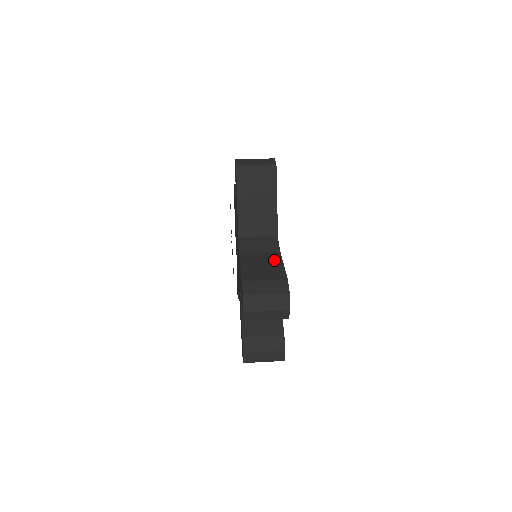
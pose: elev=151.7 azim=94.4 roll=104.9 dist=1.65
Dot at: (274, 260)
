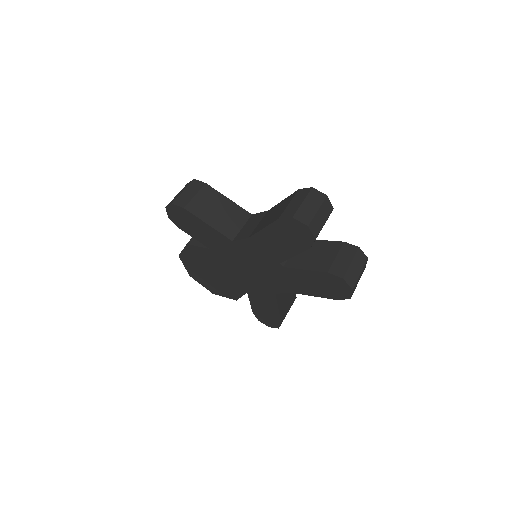
Dot at: (273, 209)
